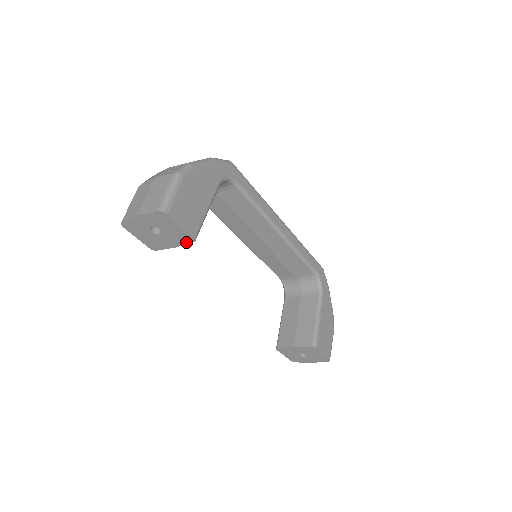
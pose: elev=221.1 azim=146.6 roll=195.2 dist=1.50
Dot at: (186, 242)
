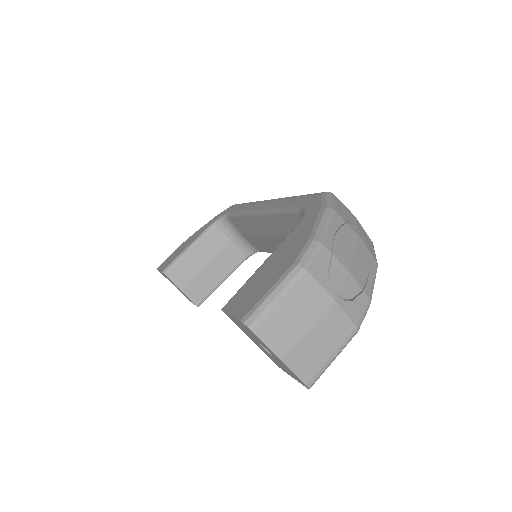
Dot at: (269, 356)
